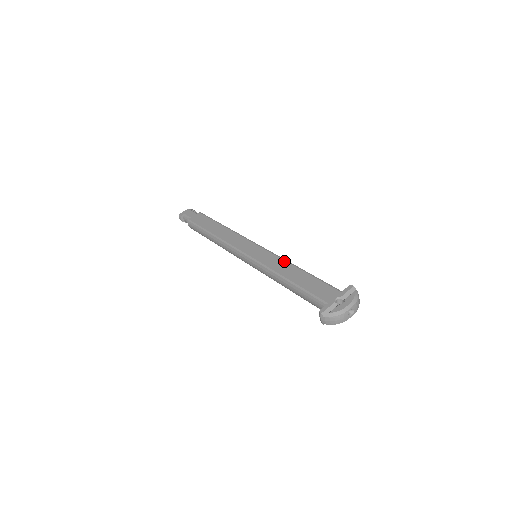
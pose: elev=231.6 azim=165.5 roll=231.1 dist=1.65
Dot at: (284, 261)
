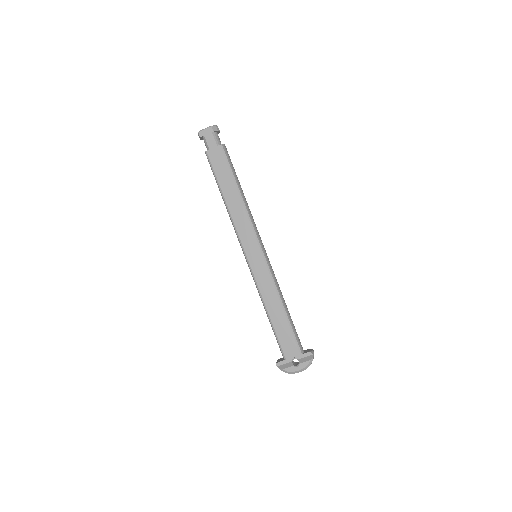
Dot at: (274, 289)
